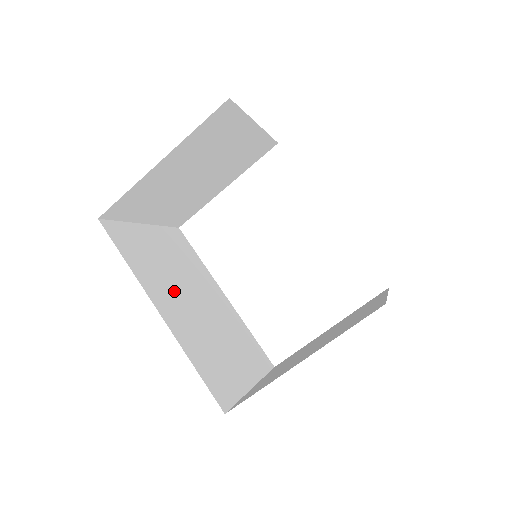
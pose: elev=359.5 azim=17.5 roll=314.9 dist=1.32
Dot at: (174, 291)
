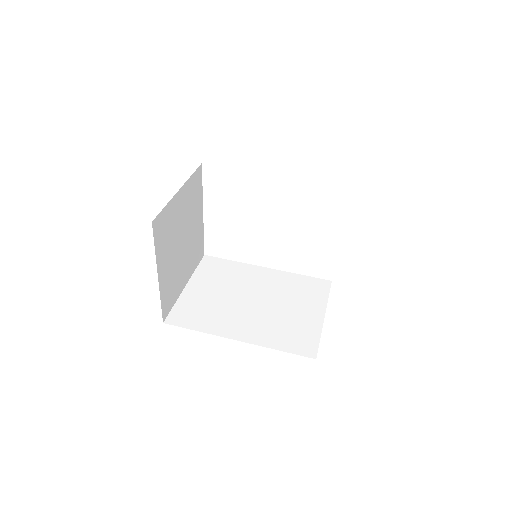
Dot at: (235, 312)
